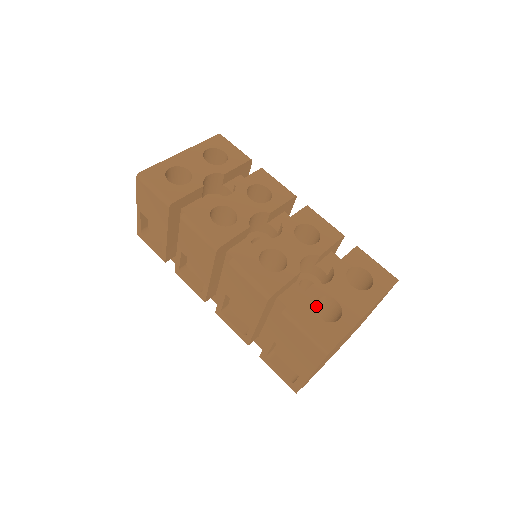
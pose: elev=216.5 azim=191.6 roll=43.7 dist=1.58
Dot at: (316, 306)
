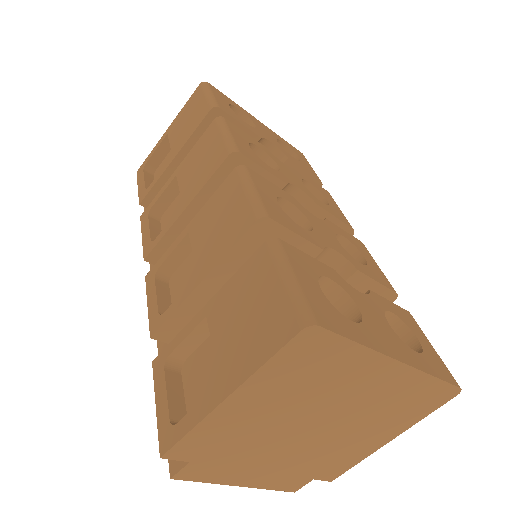
Dot at: occluded
